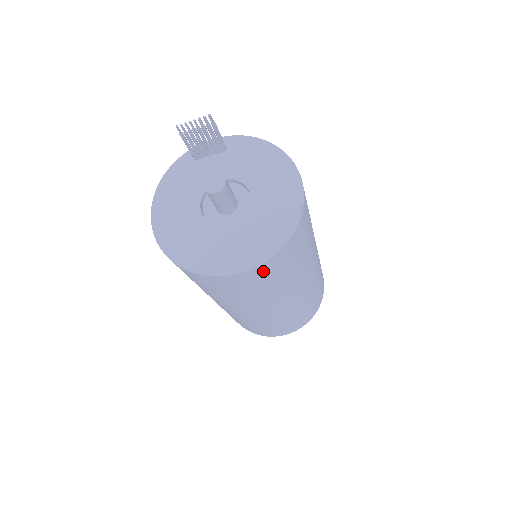
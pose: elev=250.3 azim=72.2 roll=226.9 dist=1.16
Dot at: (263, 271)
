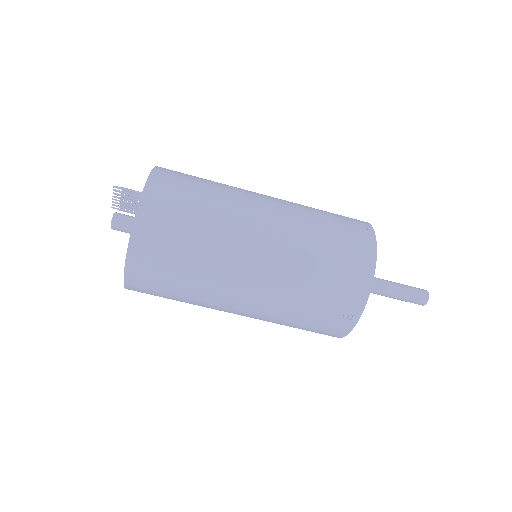
Dot at: (143, 254)
